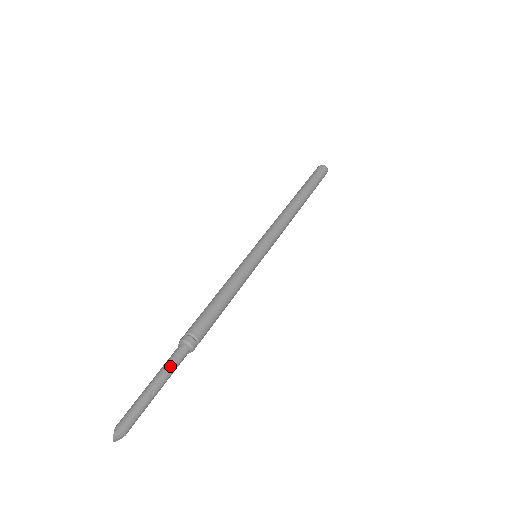
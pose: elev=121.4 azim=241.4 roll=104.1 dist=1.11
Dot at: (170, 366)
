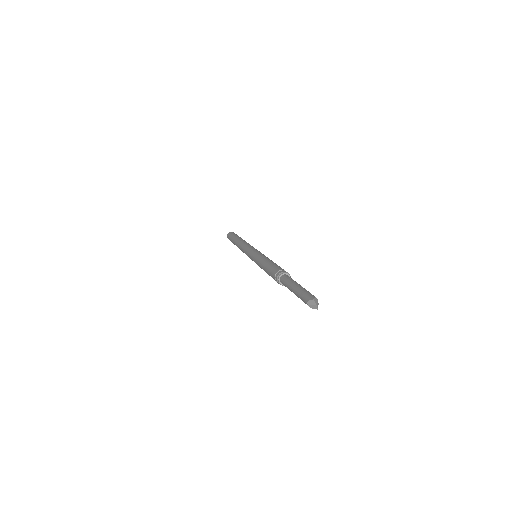
Dot at: (290, 280)
